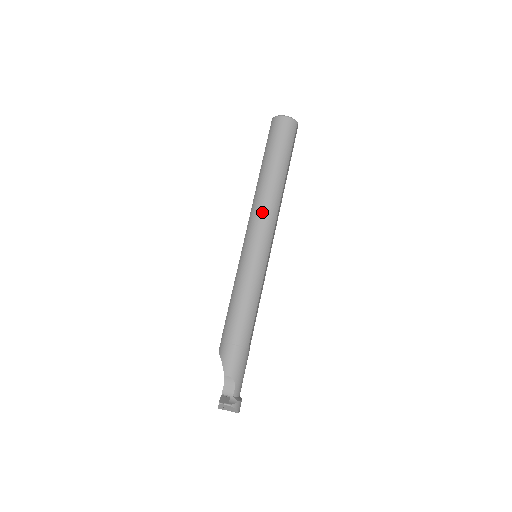
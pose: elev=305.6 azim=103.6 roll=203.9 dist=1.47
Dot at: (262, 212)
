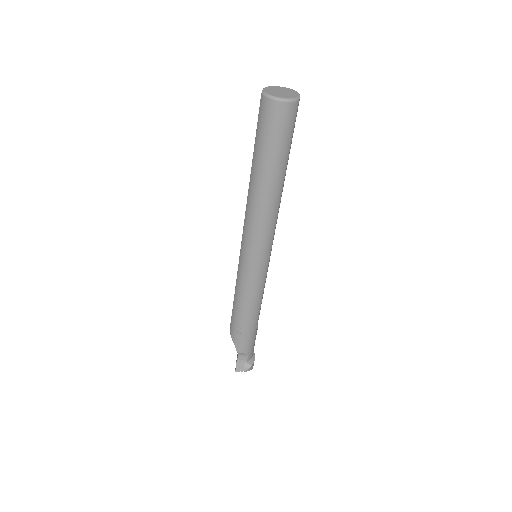
Dot at: (258, 226)
